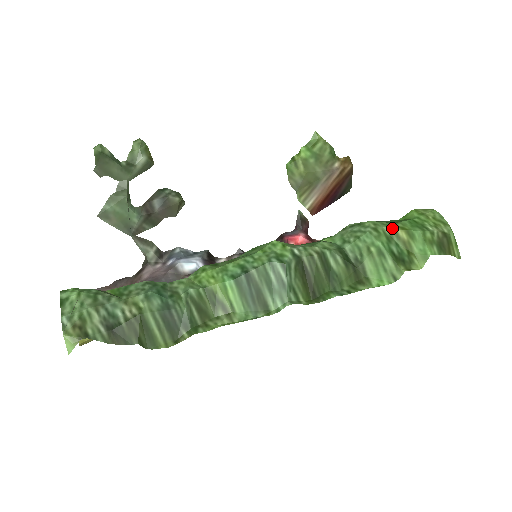
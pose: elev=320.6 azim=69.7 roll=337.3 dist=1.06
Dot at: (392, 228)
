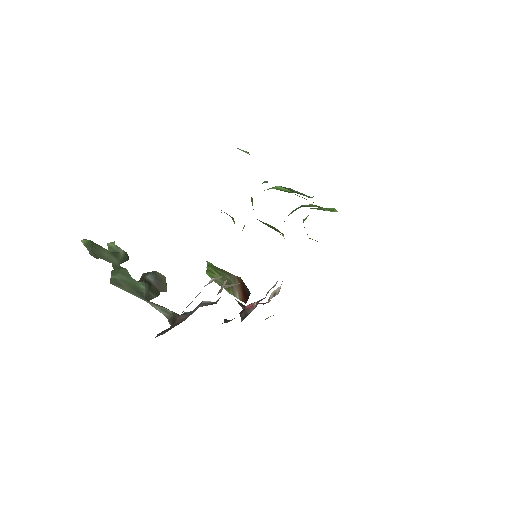
Dot at: occluded
